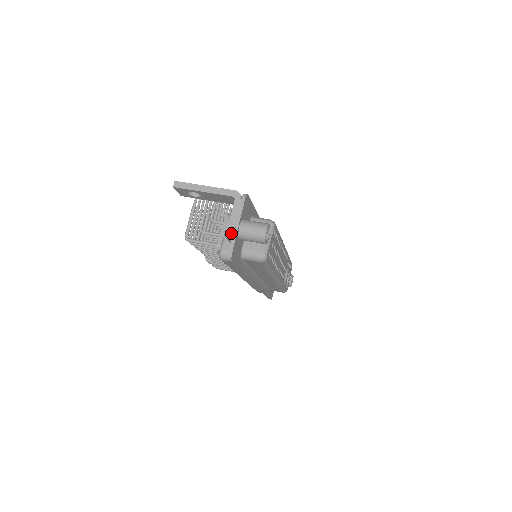
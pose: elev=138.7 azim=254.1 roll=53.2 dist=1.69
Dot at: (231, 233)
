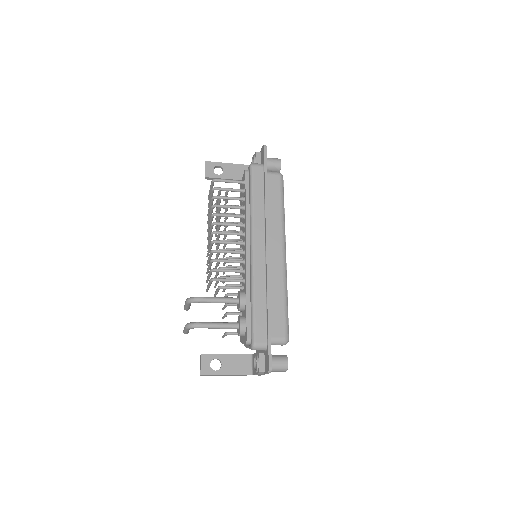
Dot at: (258, 153)
